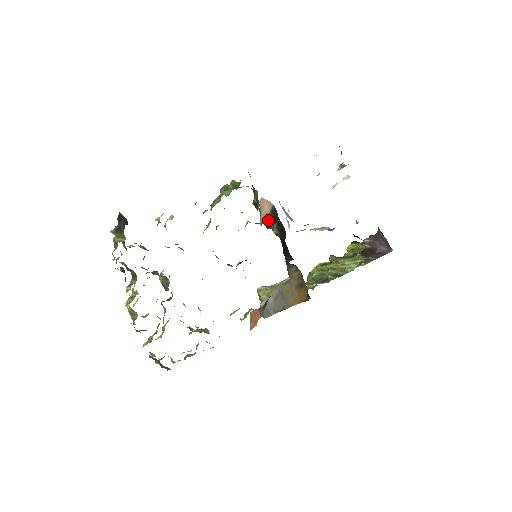
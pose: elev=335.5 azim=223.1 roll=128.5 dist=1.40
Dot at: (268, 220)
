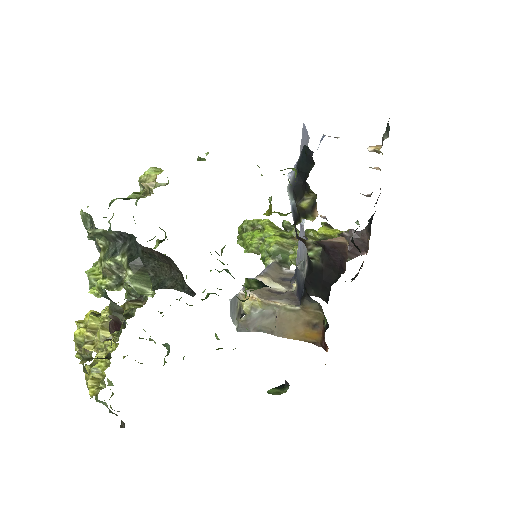
Dot at: (312, 240)
